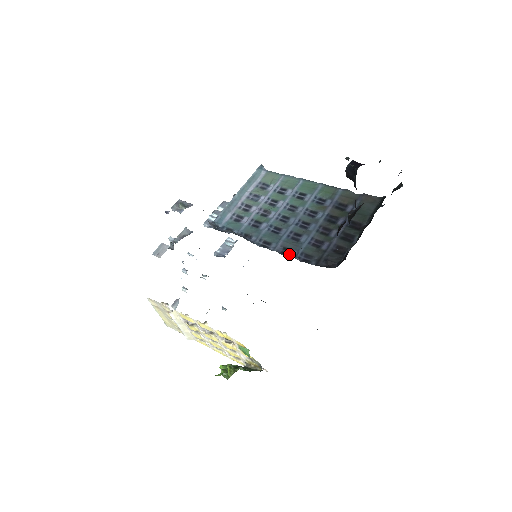
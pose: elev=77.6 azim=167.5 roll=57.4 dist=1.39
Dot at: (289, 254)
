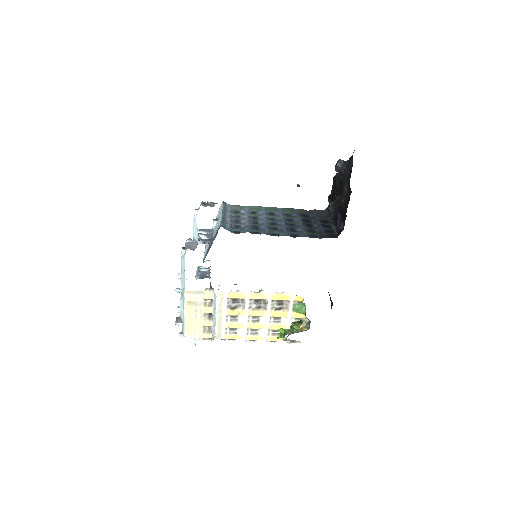
Dot at: (299, 236)
